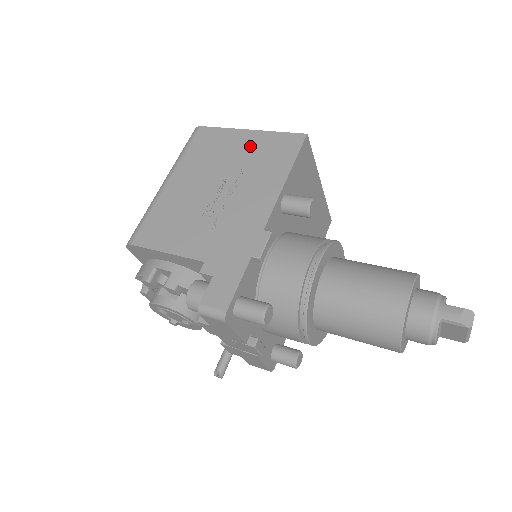
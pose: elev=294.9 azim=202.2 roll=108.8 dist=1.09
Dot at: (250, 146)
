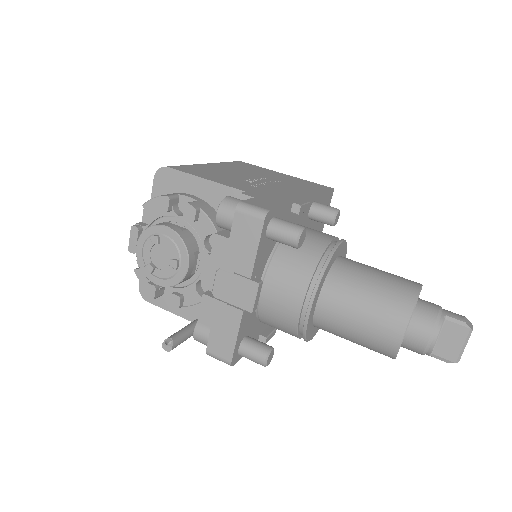
Dot at: (286, 177)
